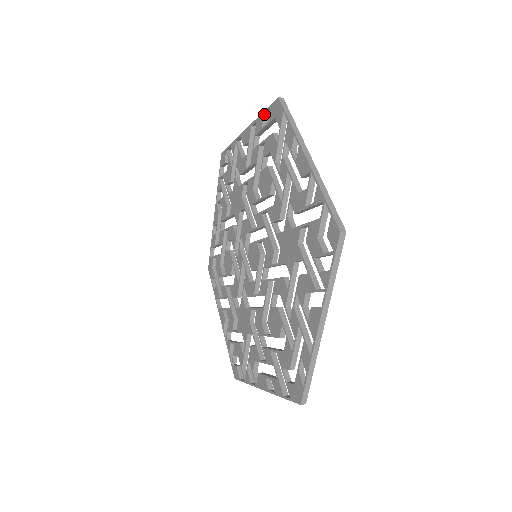
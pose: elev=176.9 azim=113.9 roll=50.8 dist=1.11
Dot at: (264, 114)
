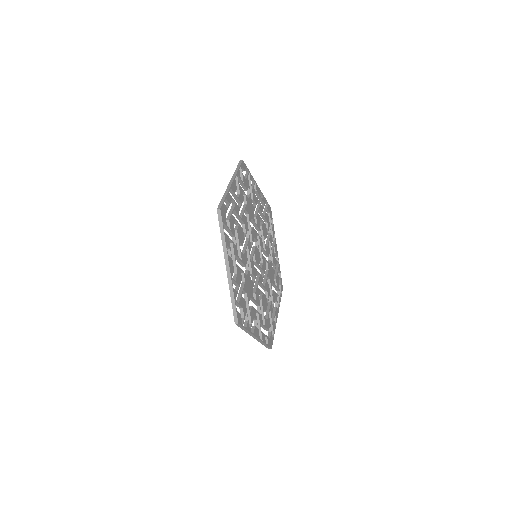
Dot at: occluded
